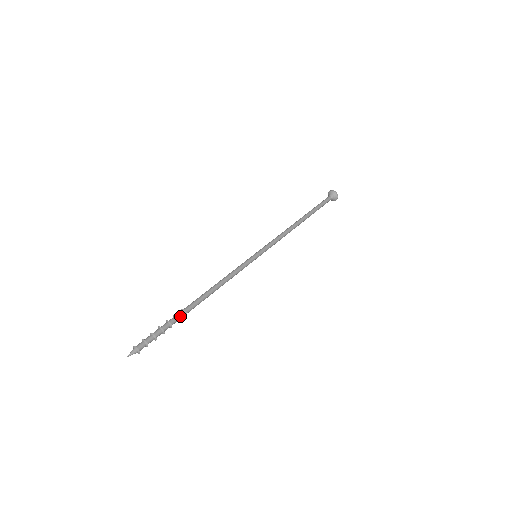
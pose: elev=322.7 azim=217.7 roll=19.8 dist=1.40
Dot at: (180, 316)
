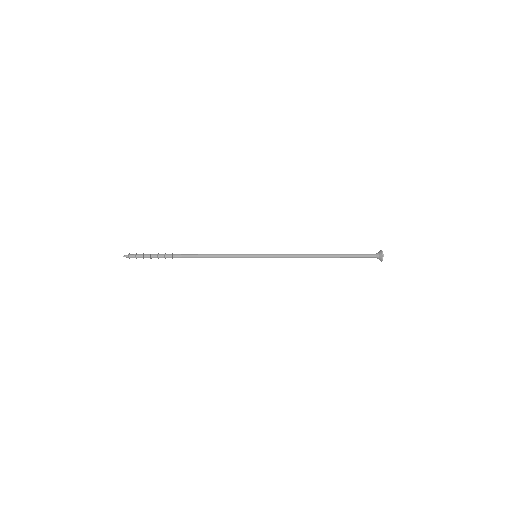
Dot at: (167, 257)
